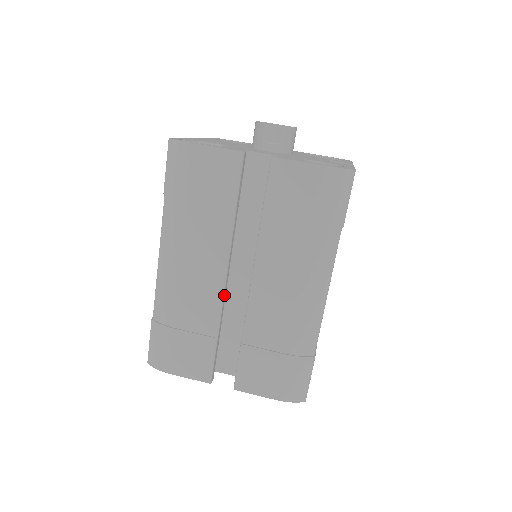
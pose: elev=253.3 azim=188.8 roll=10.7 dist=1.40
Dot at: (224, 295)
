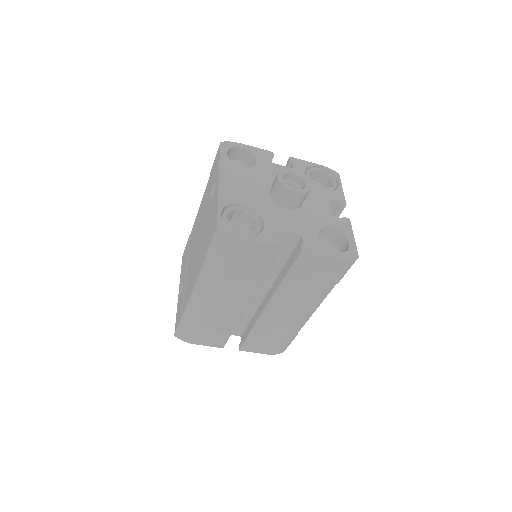
Dot at: (243, 311)
